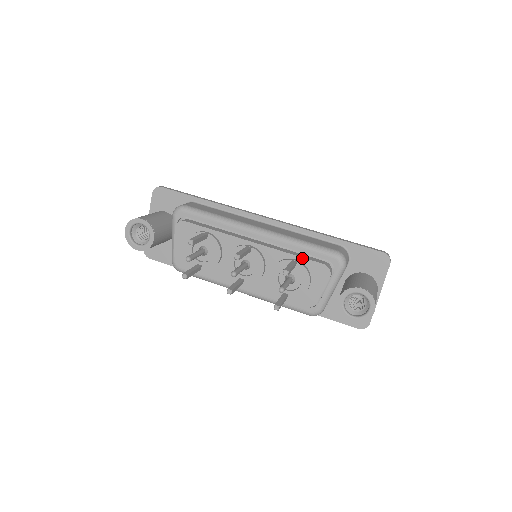
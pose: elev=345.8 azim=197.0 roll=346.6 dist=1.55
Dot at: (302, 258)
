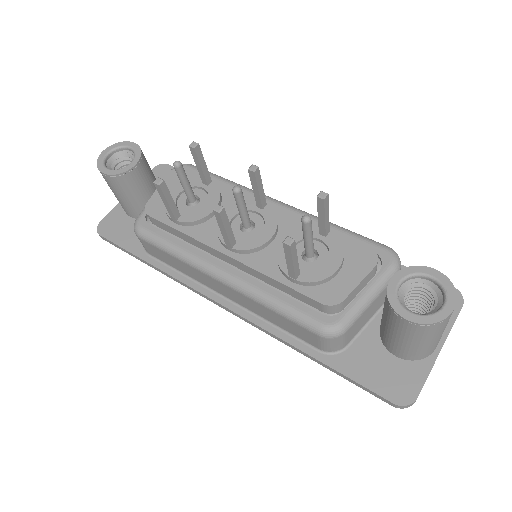
Dot at: (337, 233)
